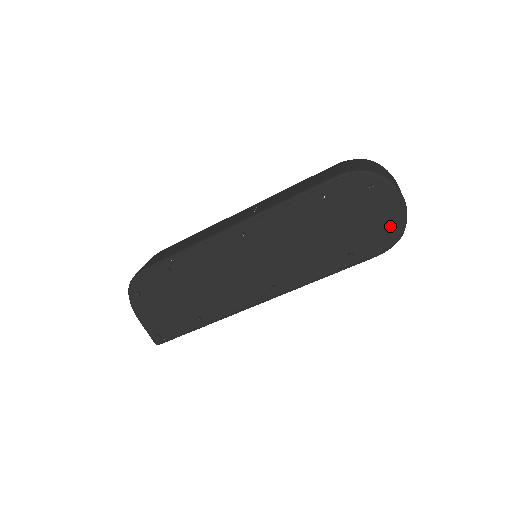
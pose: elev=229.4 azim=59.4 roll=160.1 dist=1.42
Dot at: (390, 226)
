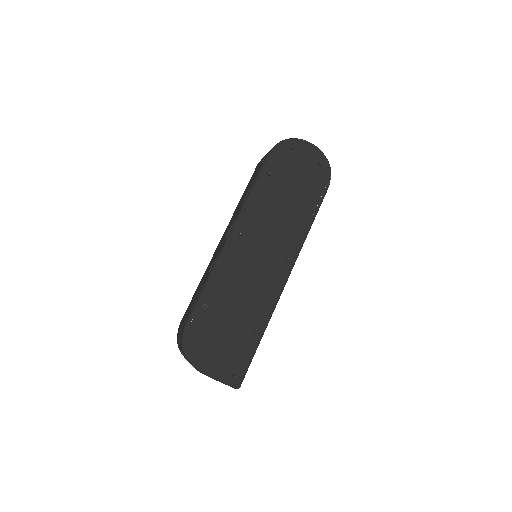
Dot at: (320, 163)
